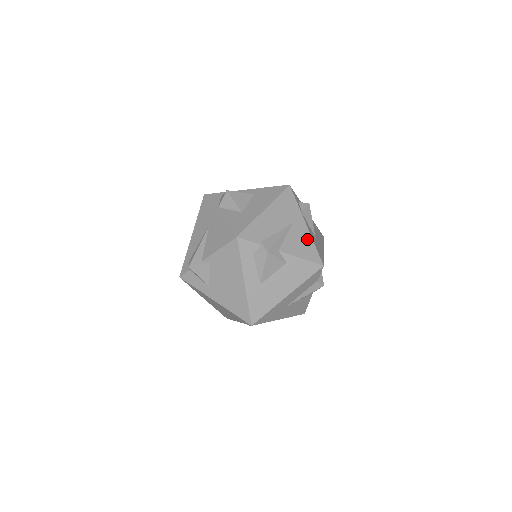
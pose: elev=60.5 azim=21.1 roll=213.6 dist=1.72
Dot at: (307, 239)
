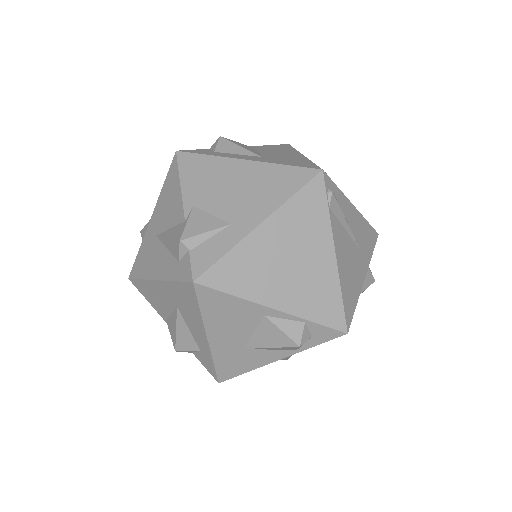
Dot at: occluded
